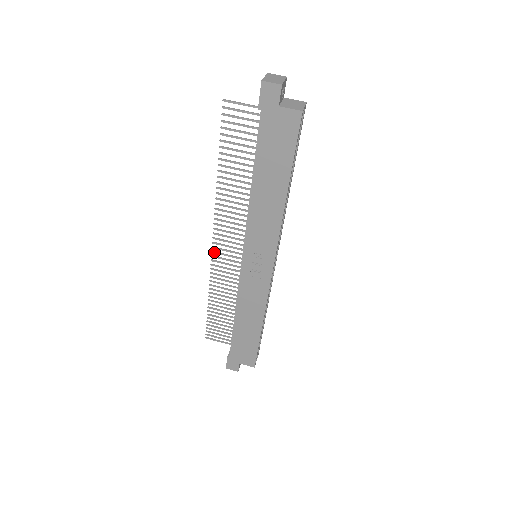
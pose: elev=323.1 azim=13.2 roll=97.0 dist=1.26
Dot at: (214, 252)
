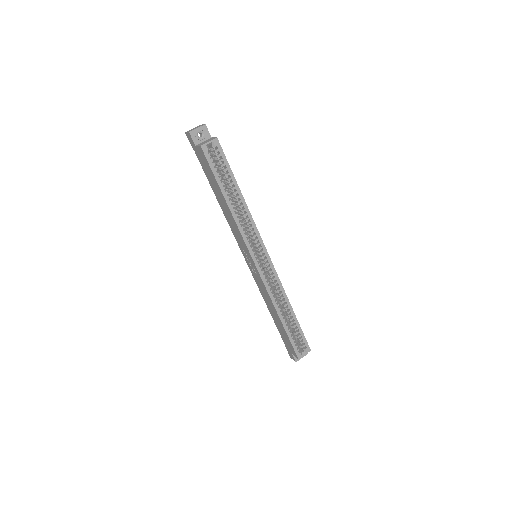
Dot at: occluded
